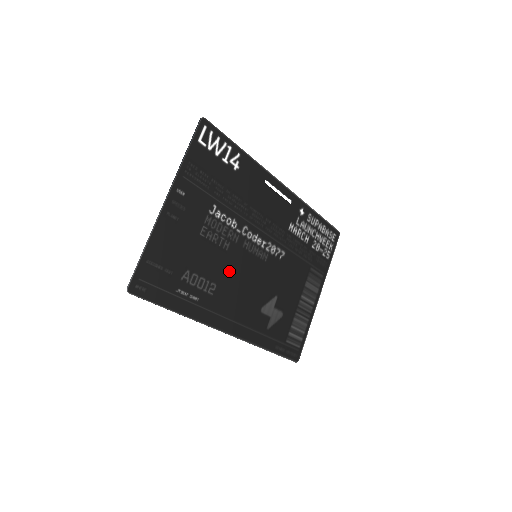
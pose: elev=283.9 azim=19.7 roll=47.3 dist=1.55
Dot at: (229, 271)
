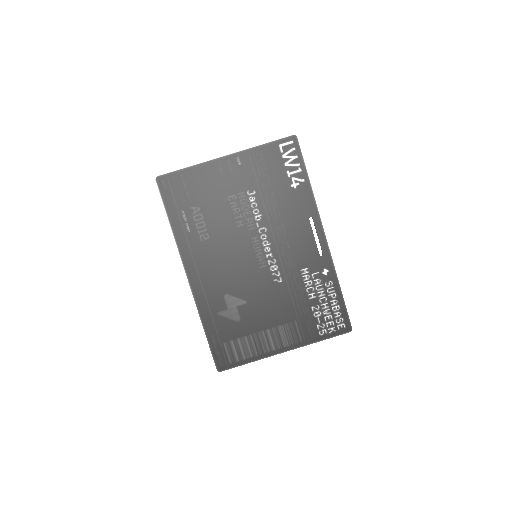
Dot at: (226, 241)
